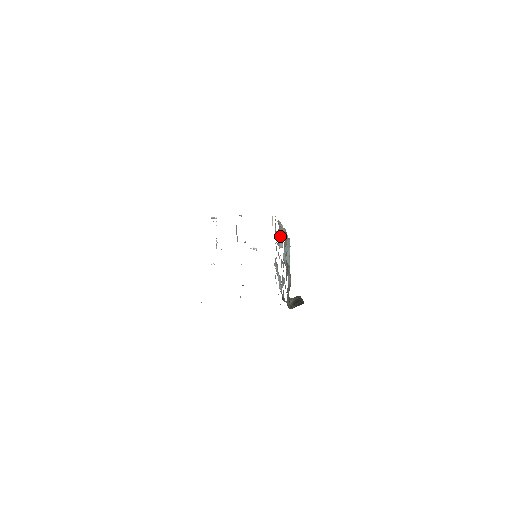
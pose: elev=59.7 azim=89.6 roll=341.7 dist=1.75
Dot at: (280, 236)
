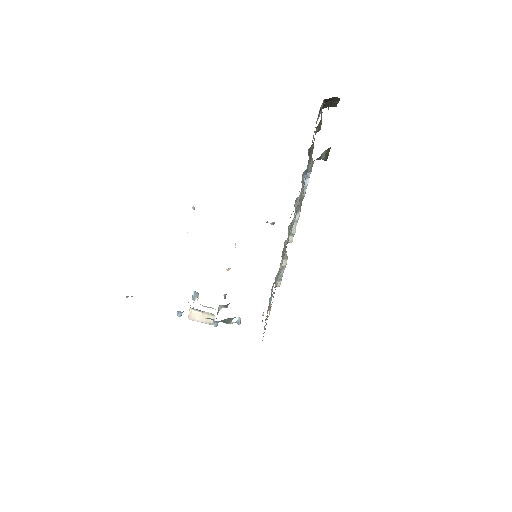
Dot at: occluded
